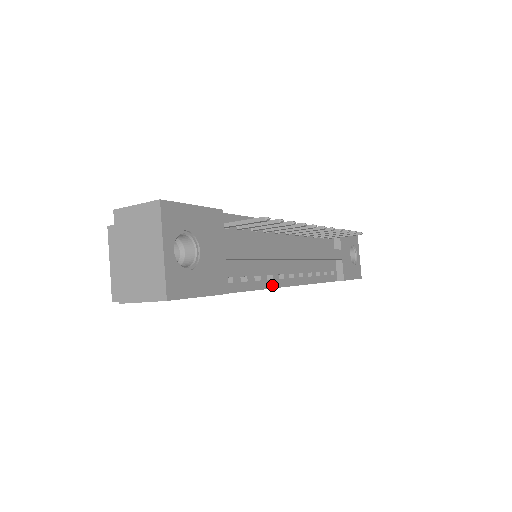
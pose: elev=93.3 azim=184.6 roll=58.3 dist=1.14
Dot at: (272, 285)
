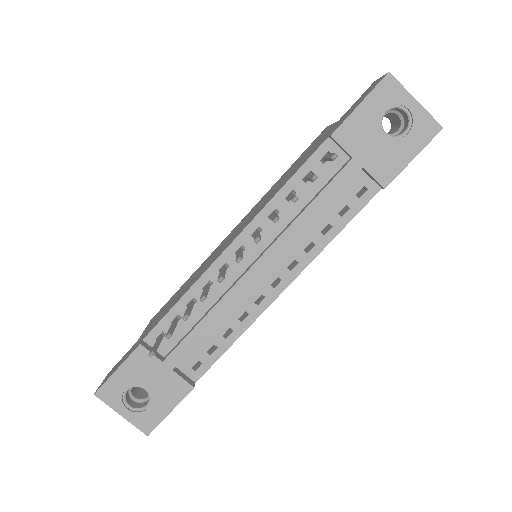
Dot at: (252, 319)
